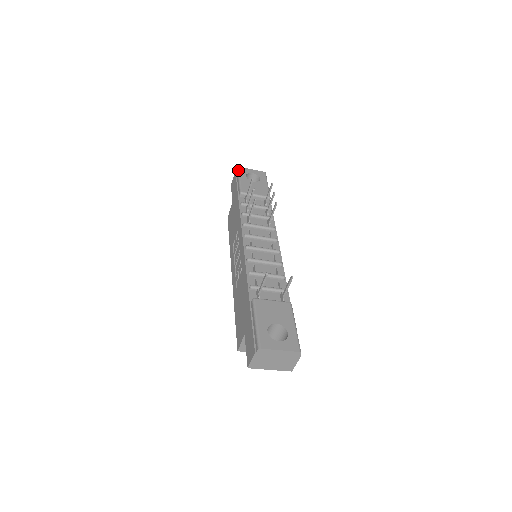
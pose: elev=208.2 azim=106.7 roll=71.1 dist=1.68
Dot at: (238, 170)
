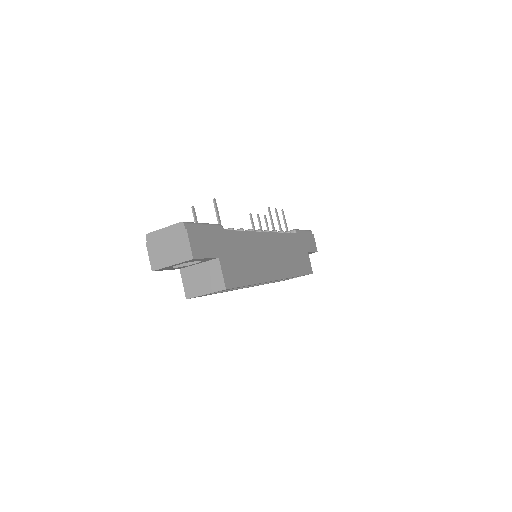
Dot at: occluded
